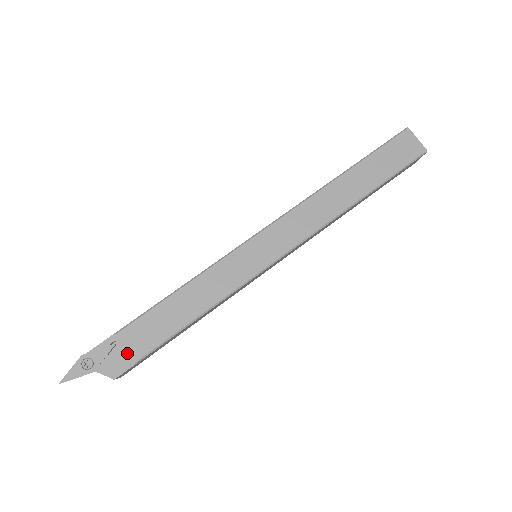
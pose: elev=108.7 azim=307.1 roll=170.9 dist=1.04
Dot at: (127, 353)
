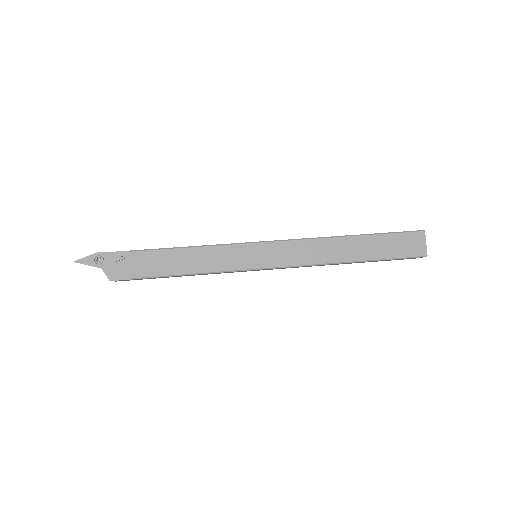
Dot at: (129, 269)
